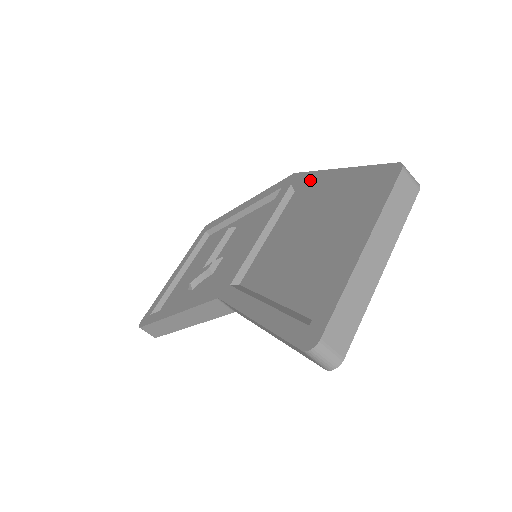
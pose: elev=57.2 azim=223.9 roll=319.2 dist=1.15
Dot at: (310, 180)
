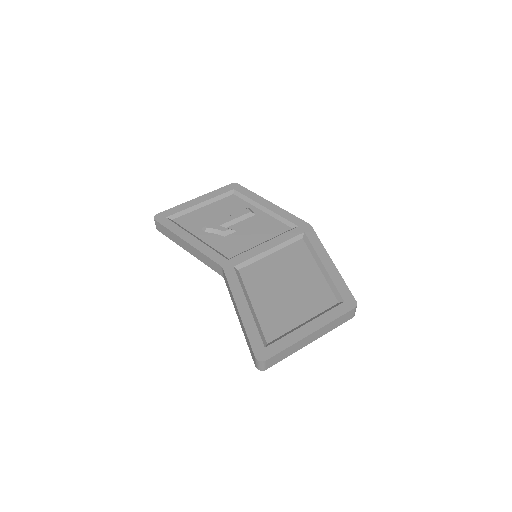
Dot at: (315, 247)
